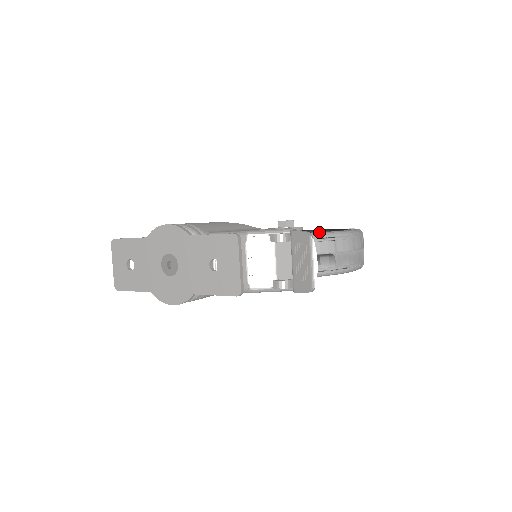
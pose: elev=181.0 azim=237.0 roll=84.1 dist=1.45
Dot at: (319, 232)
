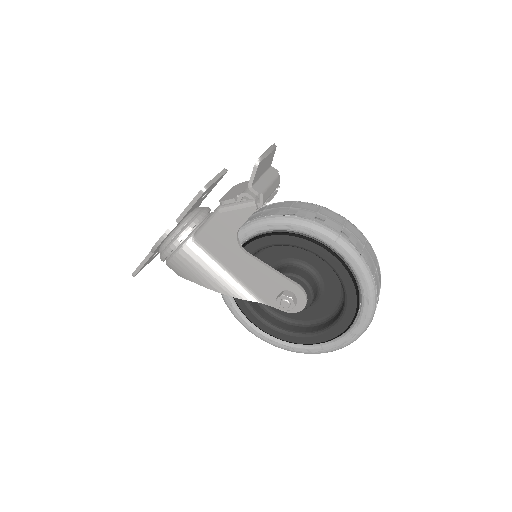
Dot at: occluded
